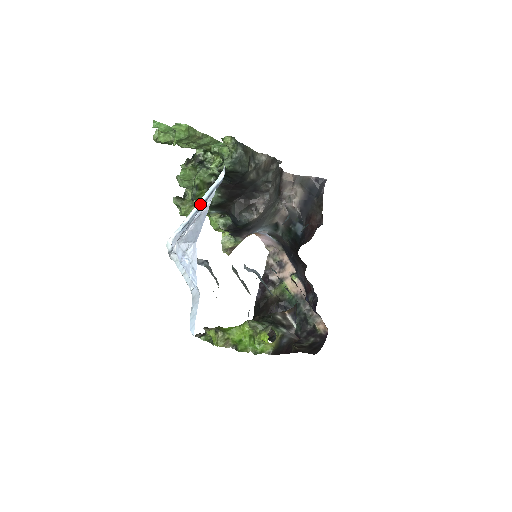
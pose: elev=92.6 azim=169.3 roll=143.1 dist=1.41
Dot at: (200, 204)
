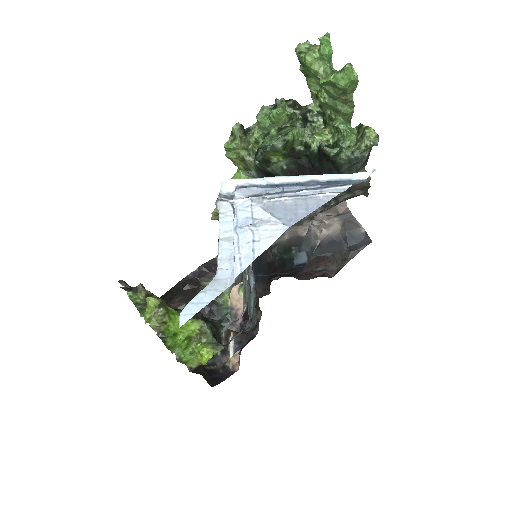
Dot at: (309, 180)
